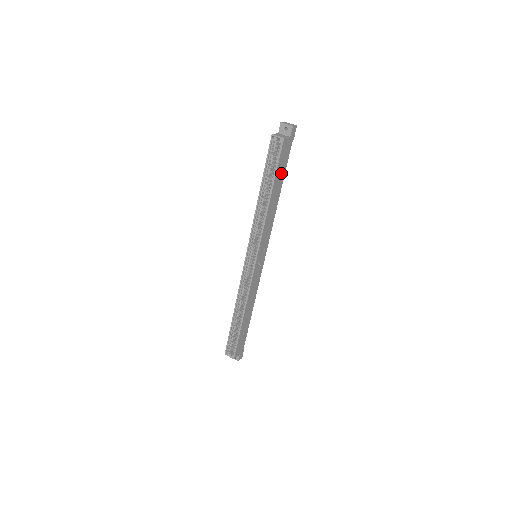
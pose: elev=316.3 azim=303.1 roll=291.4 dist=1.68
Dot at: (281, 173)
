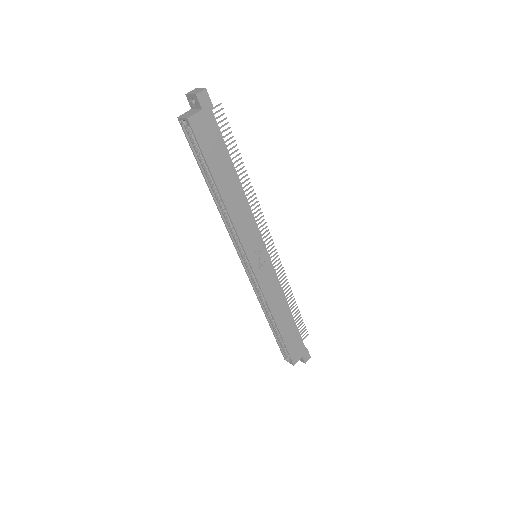
Dot at: (220, 157)
